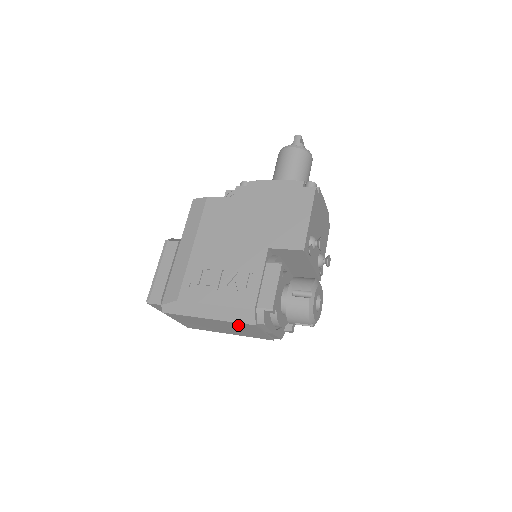
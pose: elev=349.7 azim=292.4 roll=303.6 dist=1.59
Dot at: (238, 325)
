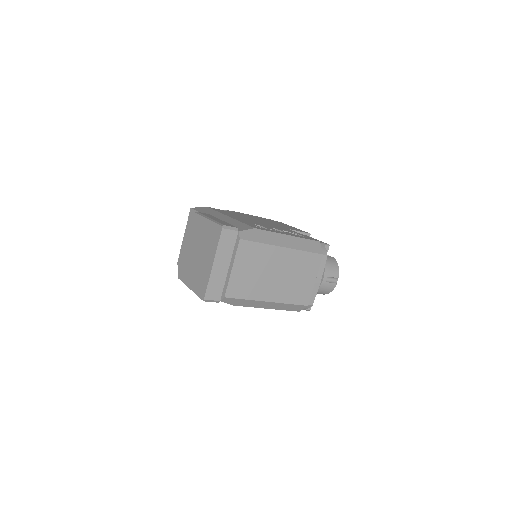
Dot at: (304, 261)
